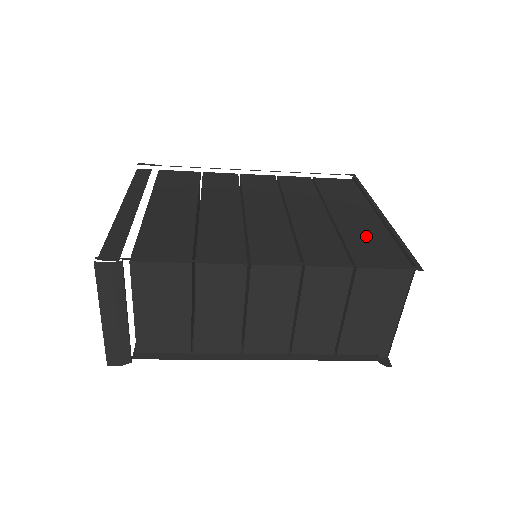
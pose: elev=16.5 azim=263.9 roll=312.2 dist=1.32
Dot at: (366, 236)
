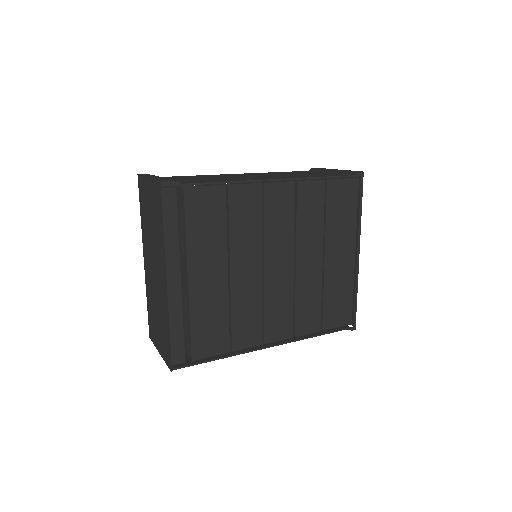
Dot at: (338, 289)
